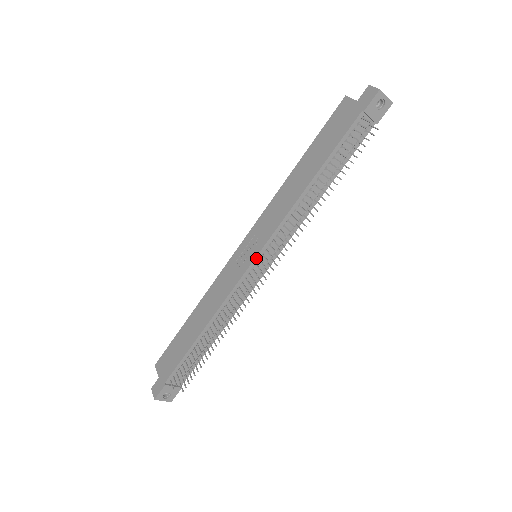
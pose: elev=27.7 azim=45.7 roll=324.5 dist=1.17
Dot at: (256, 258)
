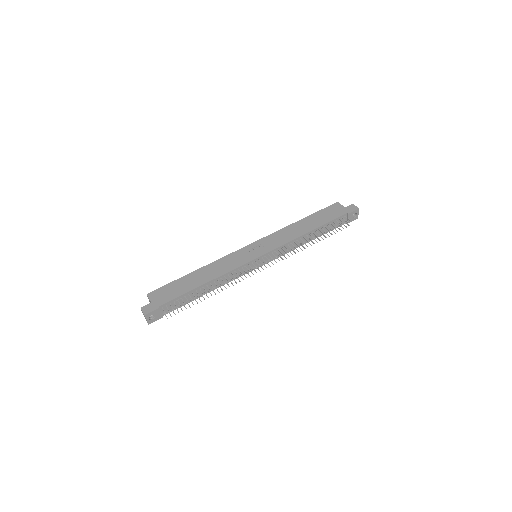
Dot at: (262, 256)
